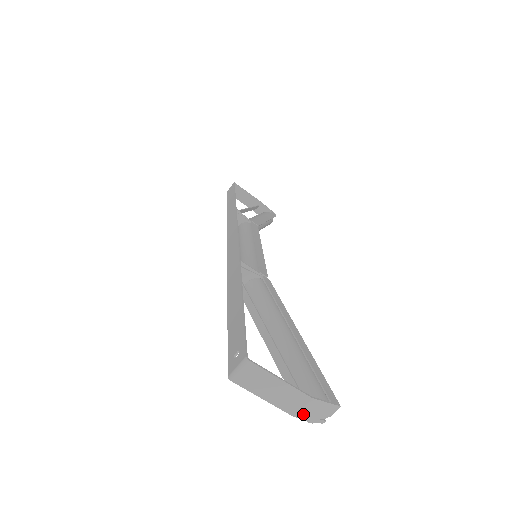
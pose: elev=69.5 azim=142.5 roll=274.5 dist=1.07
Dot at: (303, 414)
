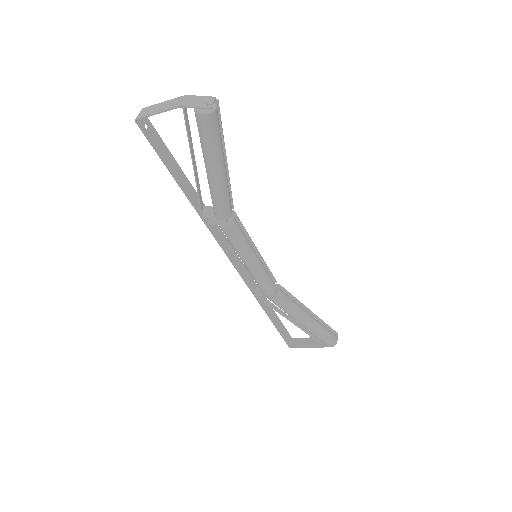
Dot at: (186, 104)
